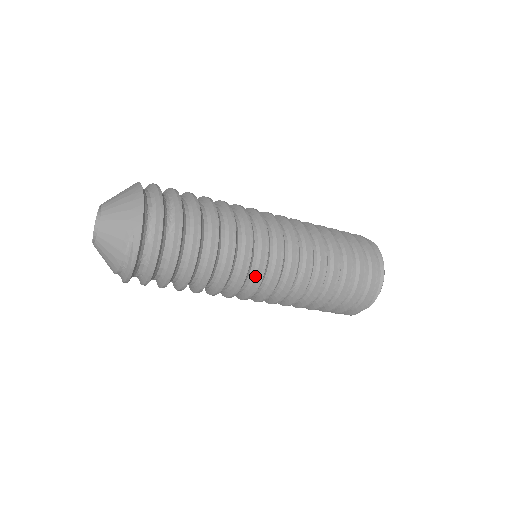
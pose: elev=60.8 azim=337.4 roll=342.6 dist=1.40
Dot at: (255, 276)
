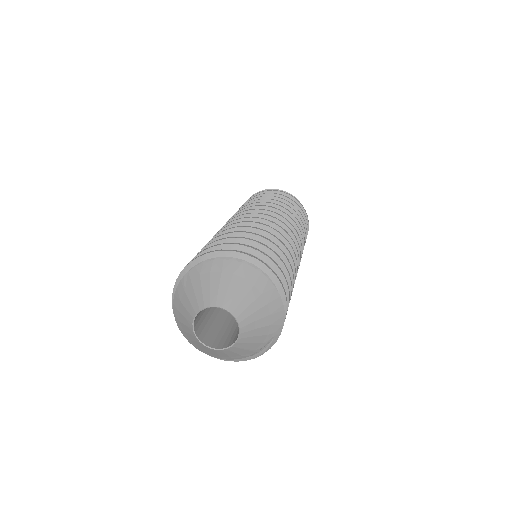
Dot at: occluded
